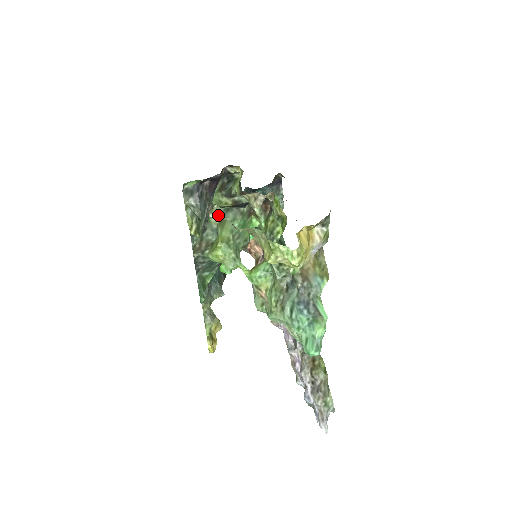
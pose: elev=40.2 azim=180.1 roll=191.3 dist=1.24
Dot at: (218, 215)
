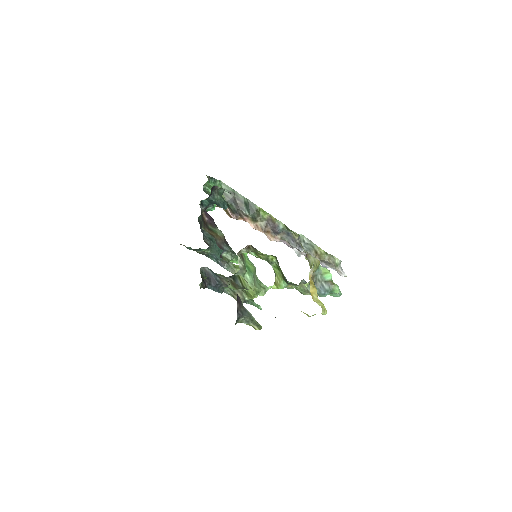
Dot at: occluded
